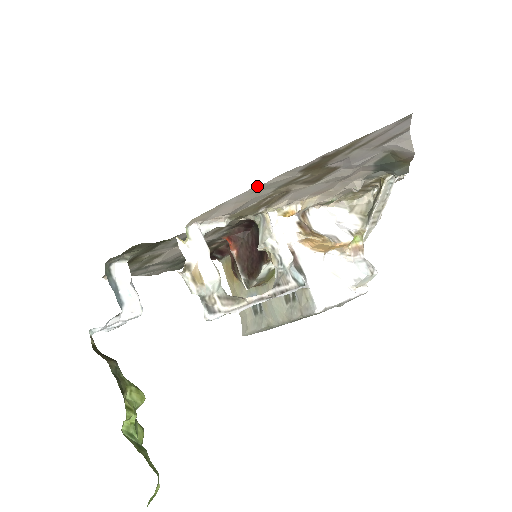
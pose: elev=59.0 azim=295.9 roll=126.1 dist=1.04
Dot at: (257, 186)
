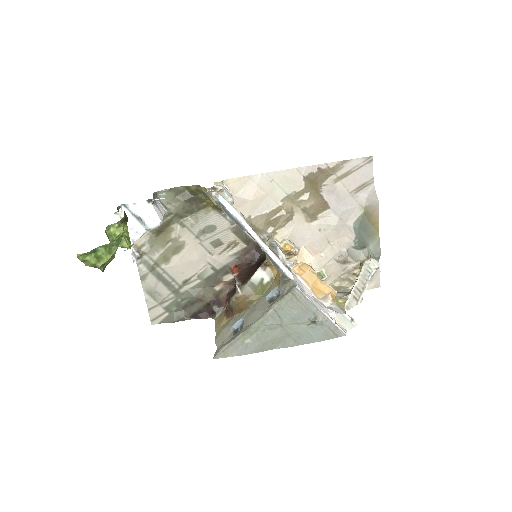
Dot at: (276, 171)
